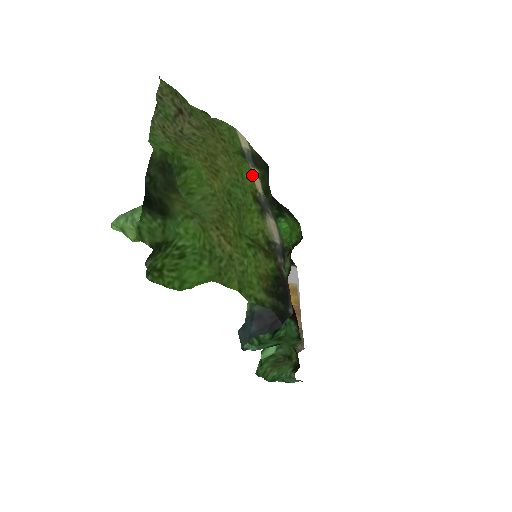
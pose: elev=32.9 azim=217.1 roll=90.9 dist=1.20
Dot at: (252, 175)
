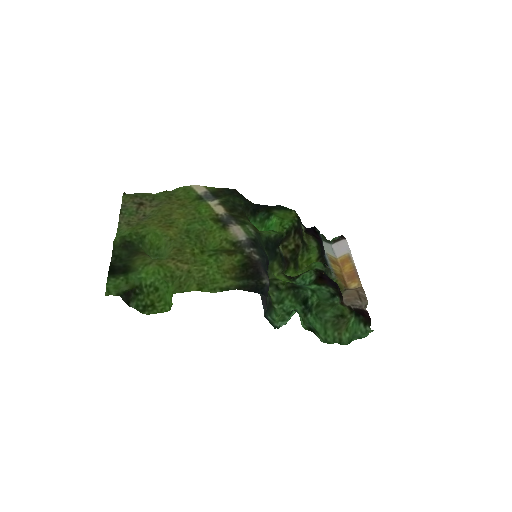
Dot at: (210, 207)
